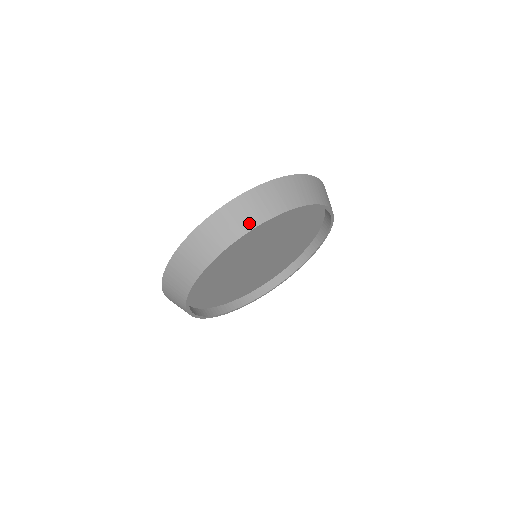
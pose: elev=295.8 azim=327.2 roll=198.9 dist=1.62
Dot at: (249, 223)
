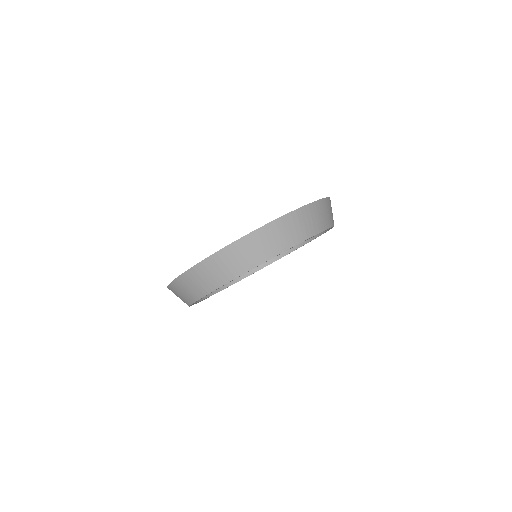
Dot at: (316, 228)
